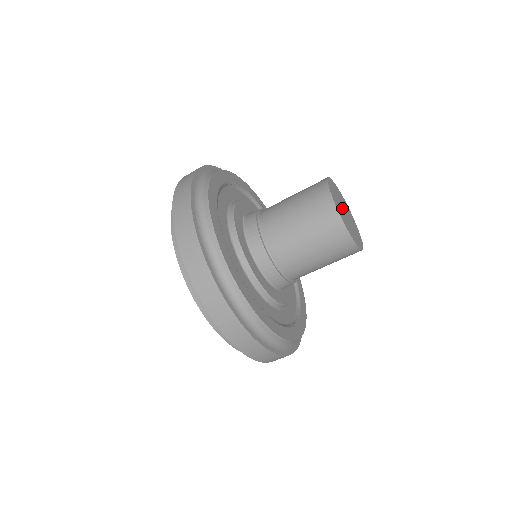
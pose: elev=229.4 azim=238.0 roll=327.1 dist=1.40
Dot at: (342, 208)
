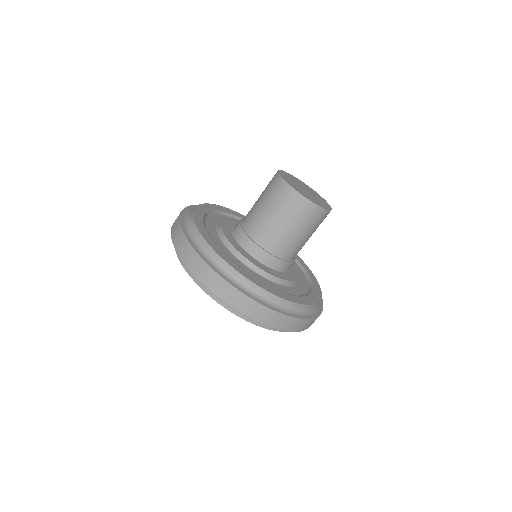
Dot at: (299, 186)
